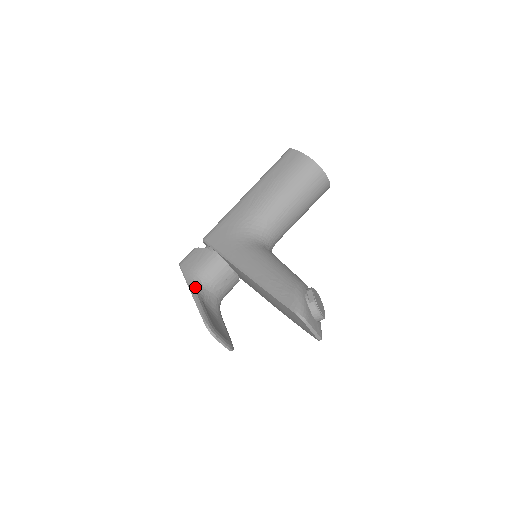
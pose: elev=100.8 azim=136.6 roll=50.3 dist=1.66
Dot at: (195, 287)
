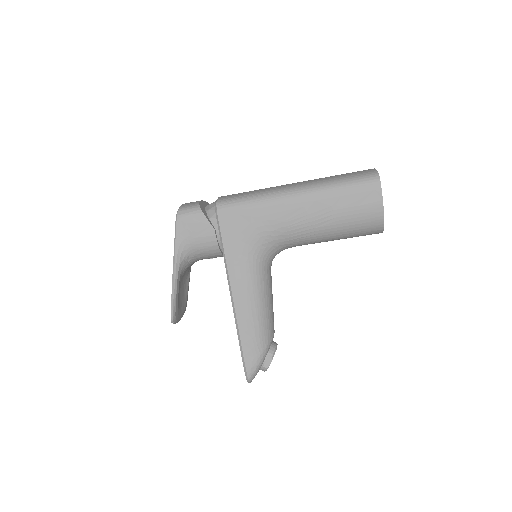
Dot at: (180, 263)
